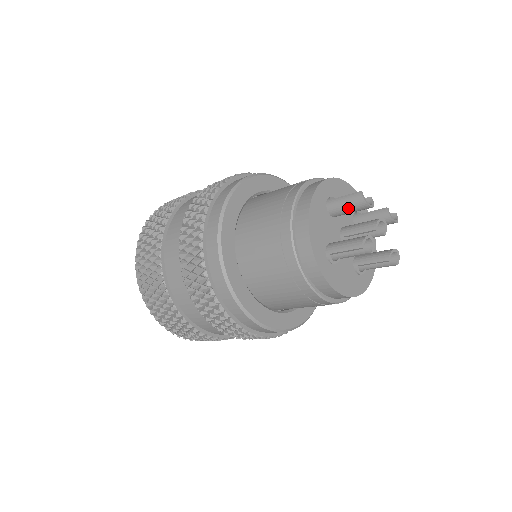
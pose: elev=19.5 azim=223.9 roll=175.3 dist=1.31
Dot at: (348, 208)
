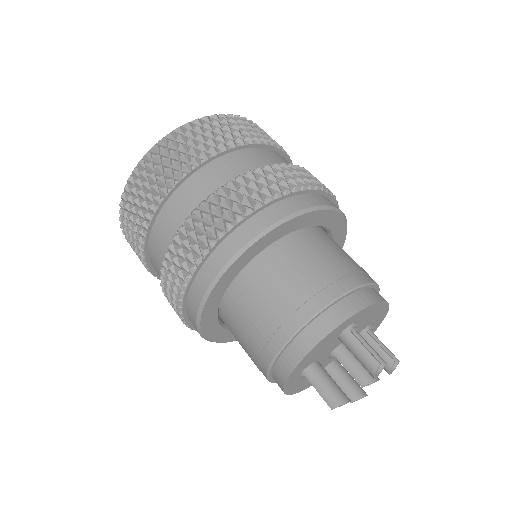
Dot at: (357, 358)
